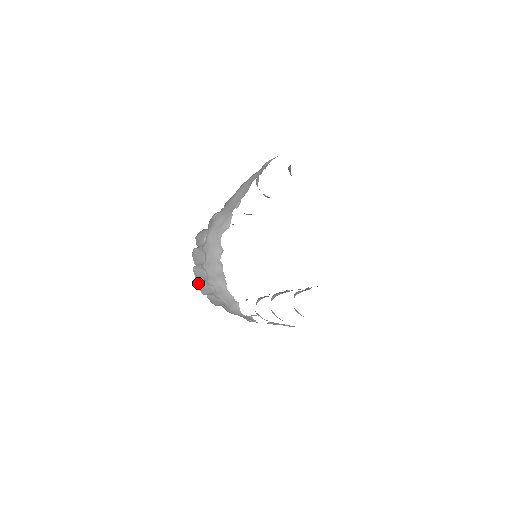
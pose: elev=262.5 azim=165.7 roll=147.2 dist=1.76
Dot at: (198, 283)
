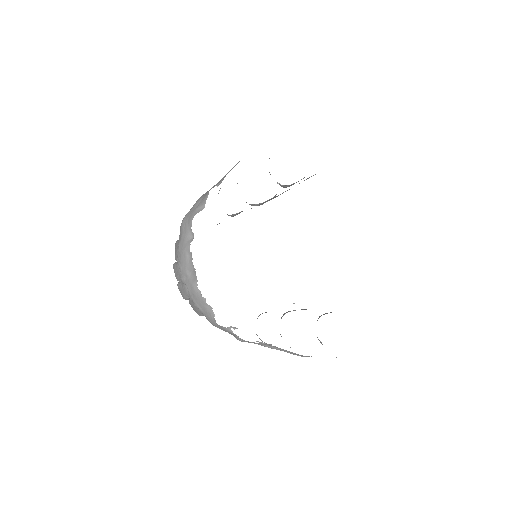
Dot at: occluded
